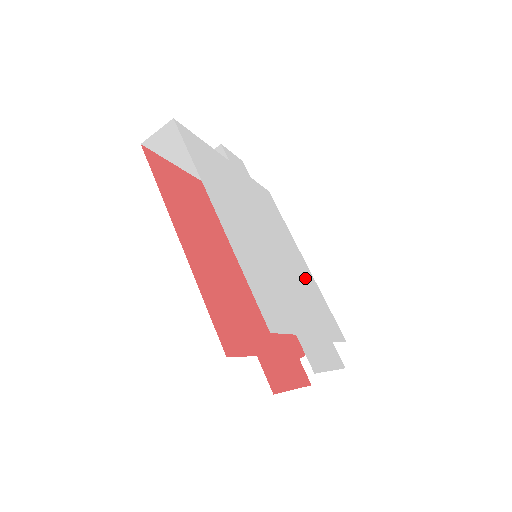
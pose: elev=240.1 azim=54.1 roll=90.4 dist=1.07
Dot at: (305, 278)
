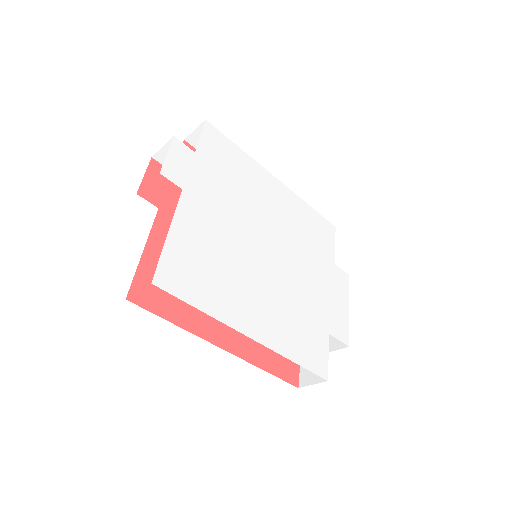
Dot at: (292, 217)
